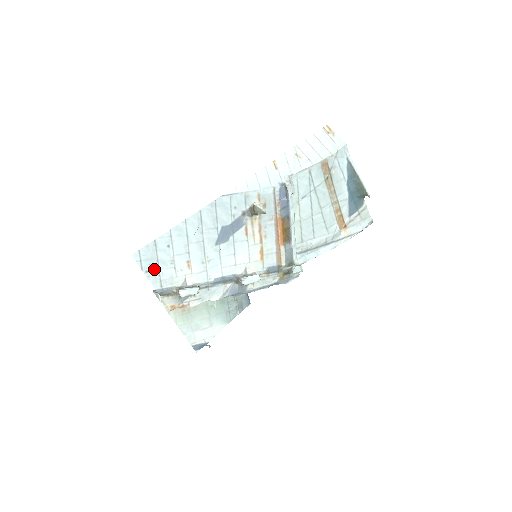
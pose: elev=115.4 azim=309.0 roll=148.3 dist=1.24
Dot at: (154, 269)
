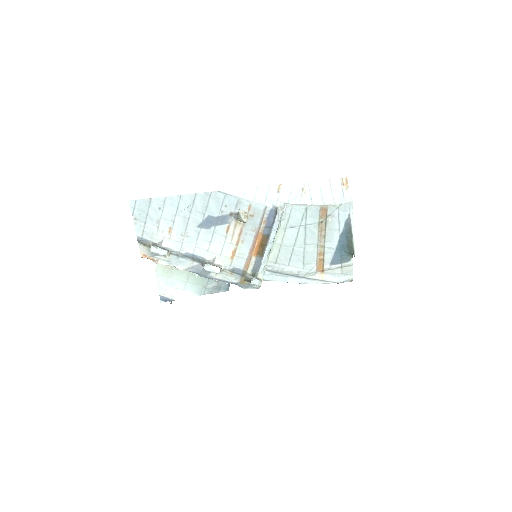
Dot at: (142, 220)
